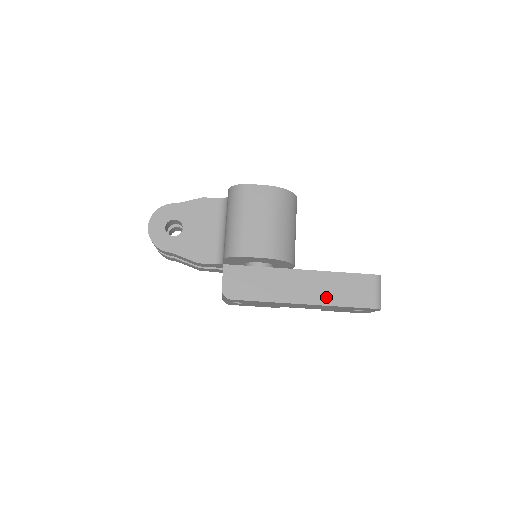
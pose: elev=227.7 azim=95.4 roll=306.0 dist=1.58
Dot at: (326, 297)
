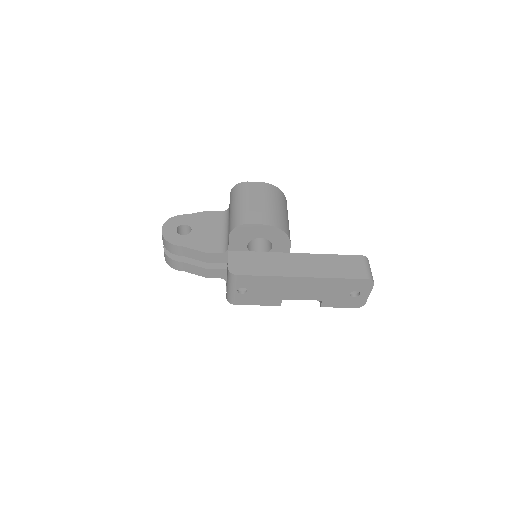
Dot at: (322, 272)
